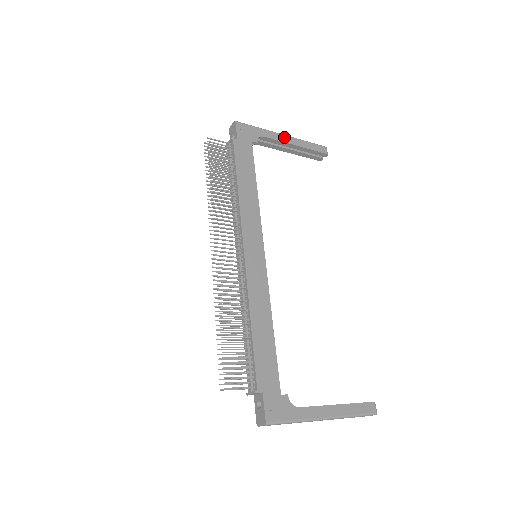
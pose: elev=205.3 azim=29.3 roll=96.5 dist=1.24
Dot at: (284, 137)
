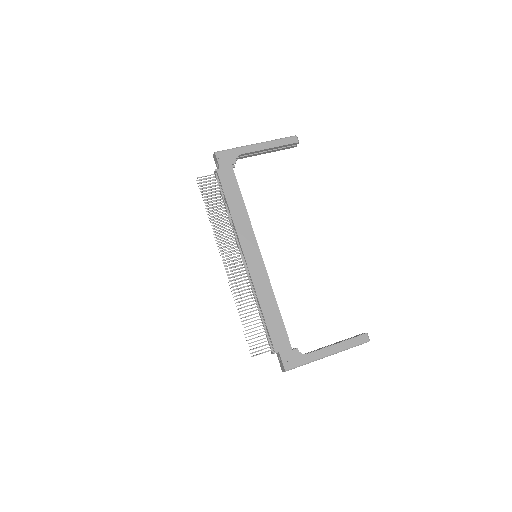
Dot at: (257, 146)
